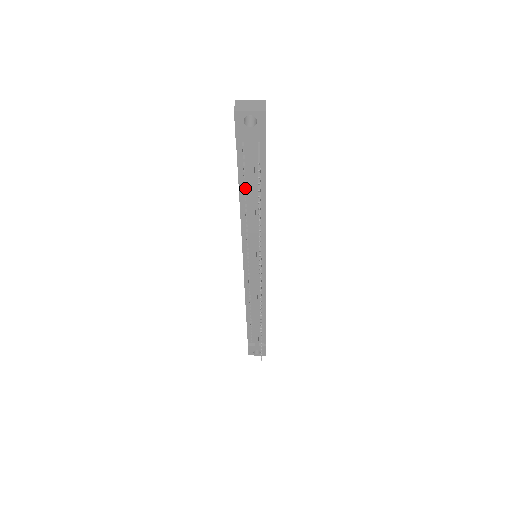
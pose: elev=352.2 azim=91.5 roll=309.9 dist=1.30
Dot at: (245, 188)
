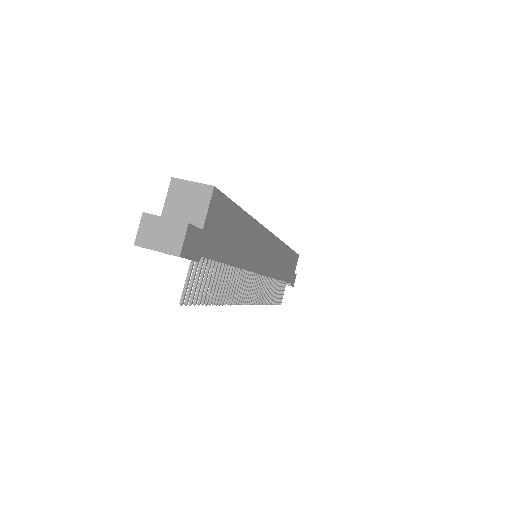
Dot at: occluded
